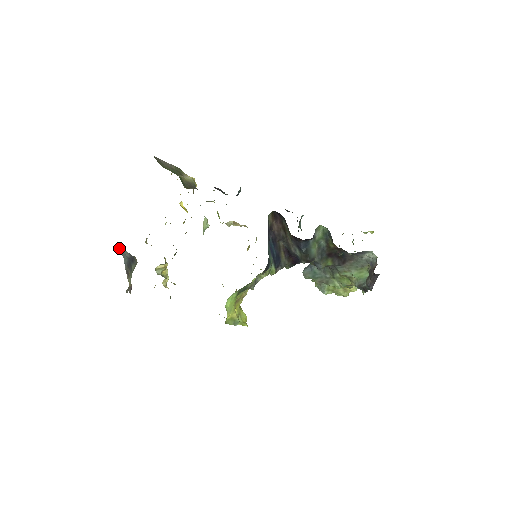
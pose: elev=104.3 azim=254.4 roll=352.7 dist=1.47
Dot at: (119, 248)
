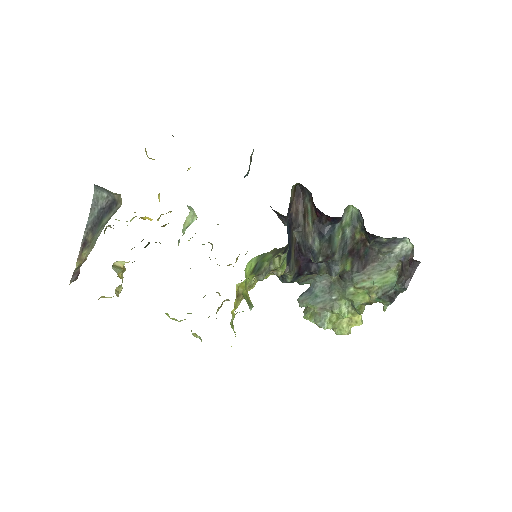
Dot at: (94, 189)
